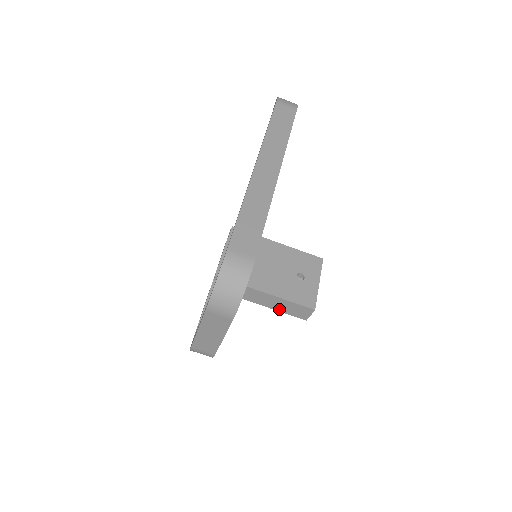
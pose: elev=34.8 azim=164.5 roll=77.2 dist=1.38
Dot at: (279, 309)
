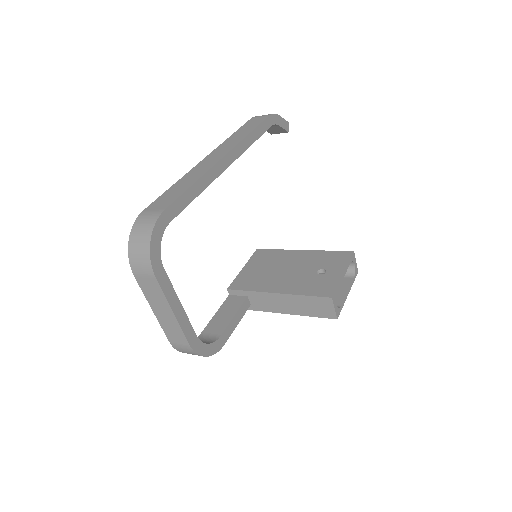
Dot at: (302, 312)
